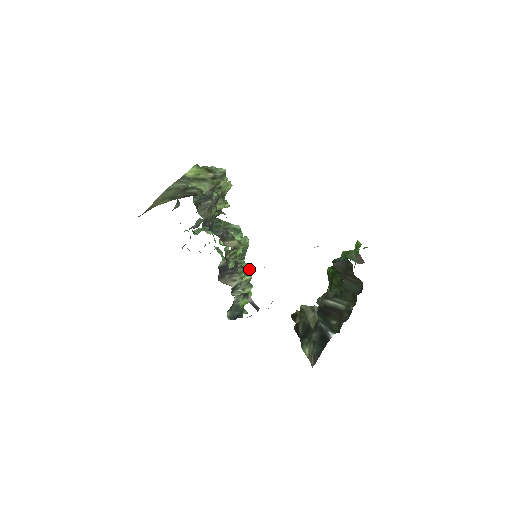
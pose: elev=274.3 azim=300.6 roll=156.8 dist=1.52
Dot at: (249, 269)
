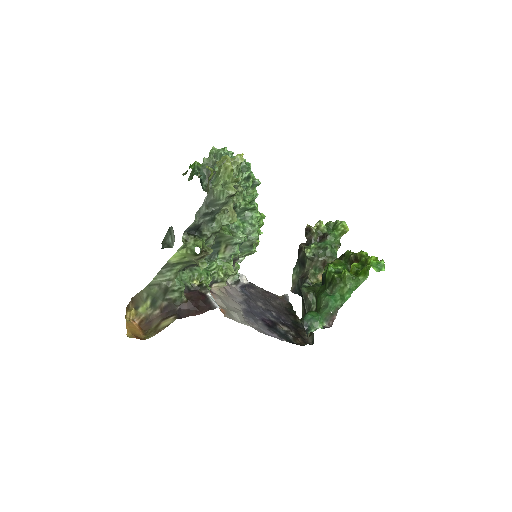
Dot at: (255, 241)
